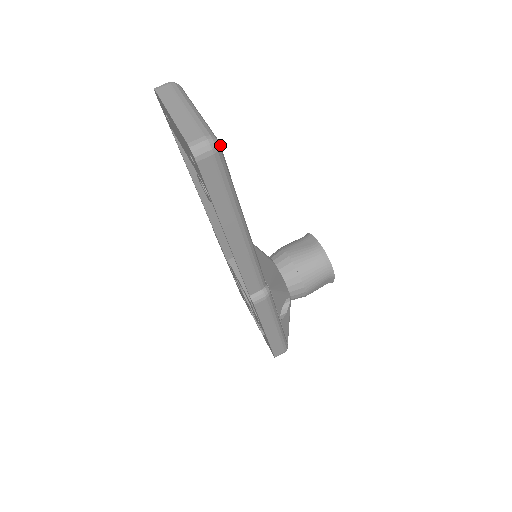
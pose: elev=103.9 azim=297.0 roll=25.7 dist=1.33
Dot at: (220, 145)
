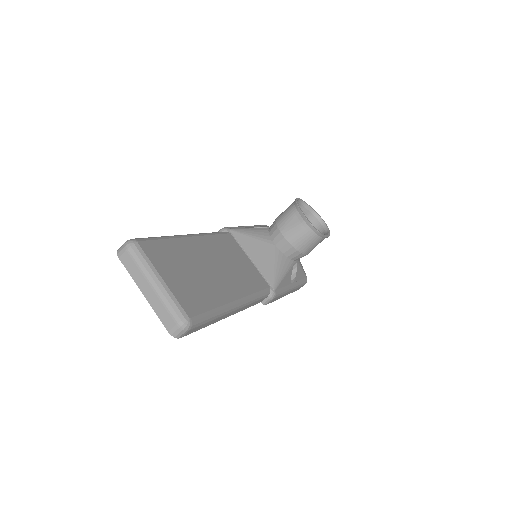
Dot at: (191, 318)
